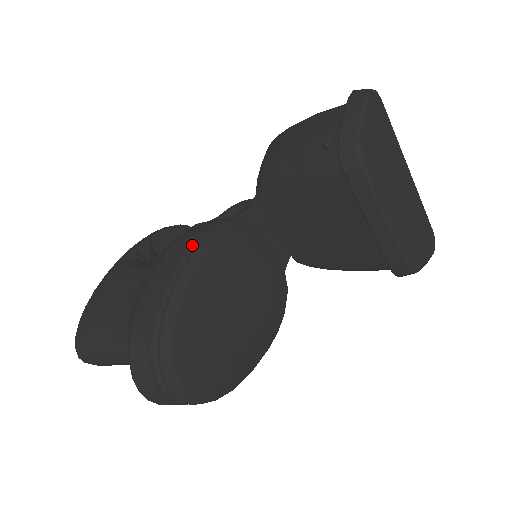
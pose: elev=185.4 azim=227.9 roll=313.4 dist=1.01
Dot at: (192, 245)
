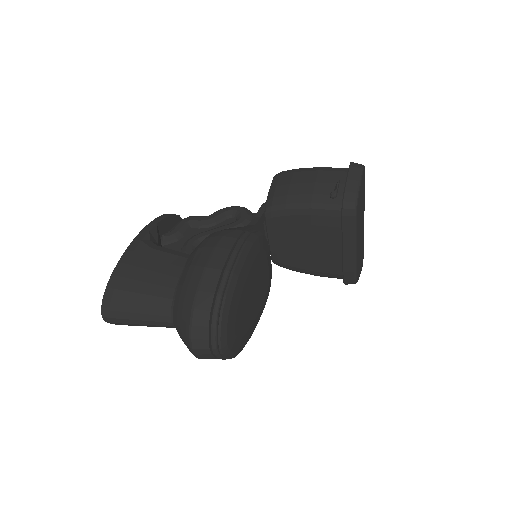
Dot at: (238, 247)
